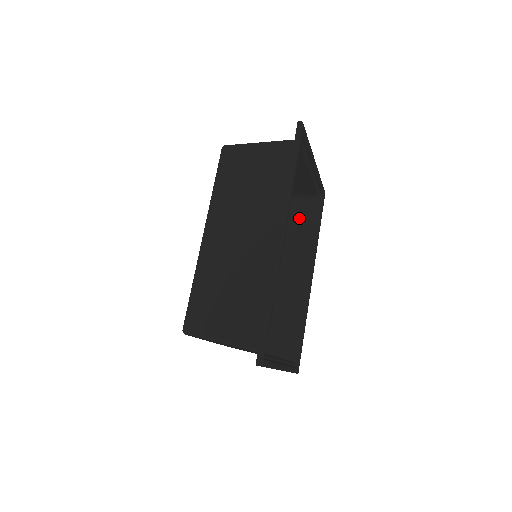
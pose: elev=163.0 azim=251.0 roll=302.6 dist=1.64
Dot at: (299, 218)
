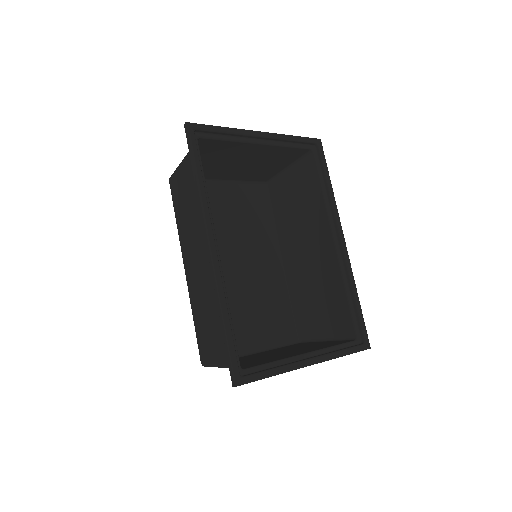
Dot at: (305, 183)
